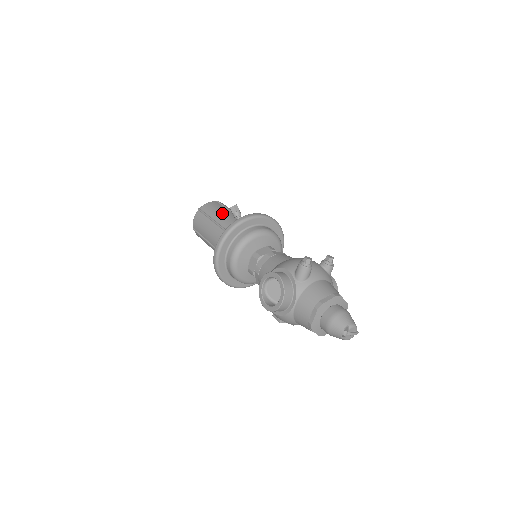
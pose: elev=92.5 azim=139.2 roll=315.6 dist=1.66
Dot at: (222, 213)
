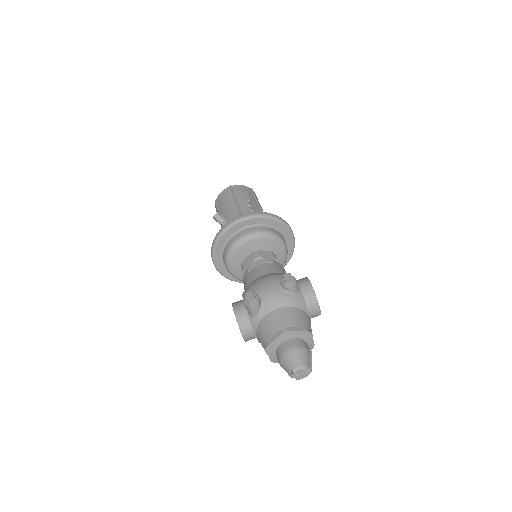
Dot at: (226, 208)
